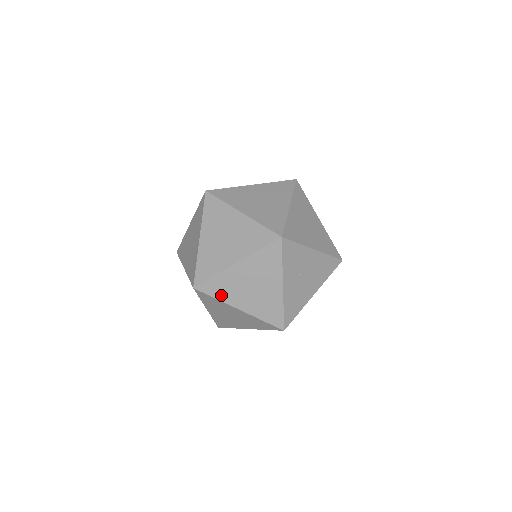
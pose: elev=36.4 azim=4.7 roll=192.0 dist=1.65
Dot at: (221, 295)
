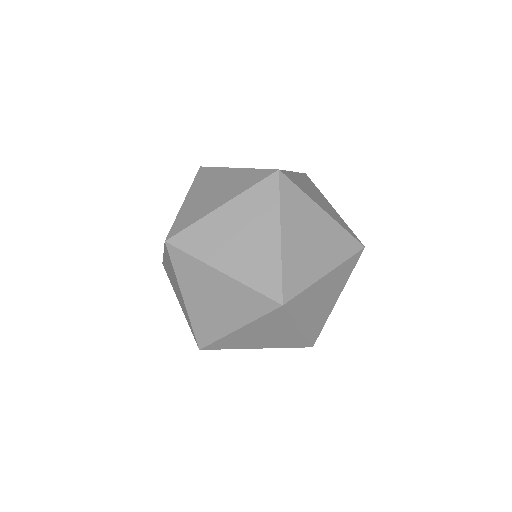
Dot at: (297, 312)
